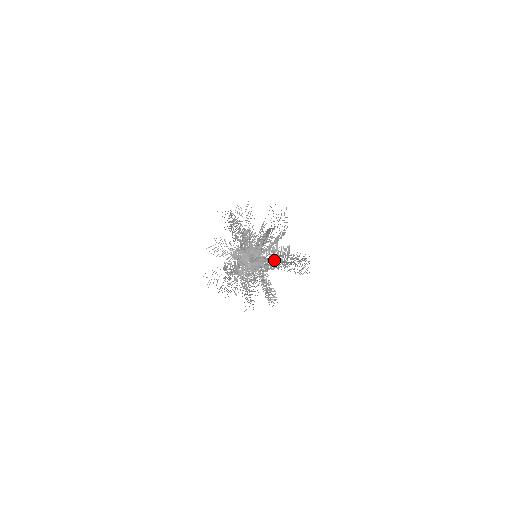
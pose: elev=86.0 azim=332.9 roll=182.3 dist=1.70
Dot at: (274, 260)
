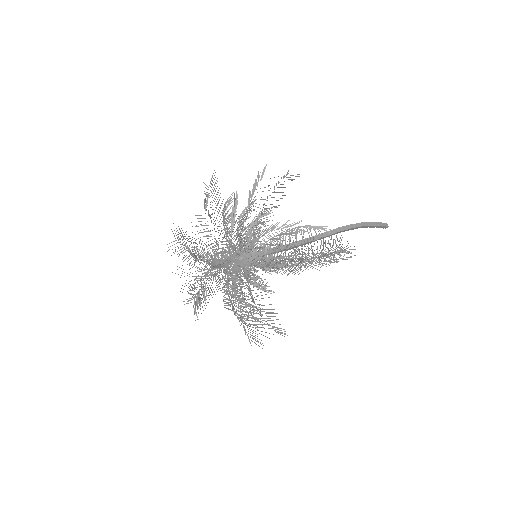
Dot at: (271, 258)
